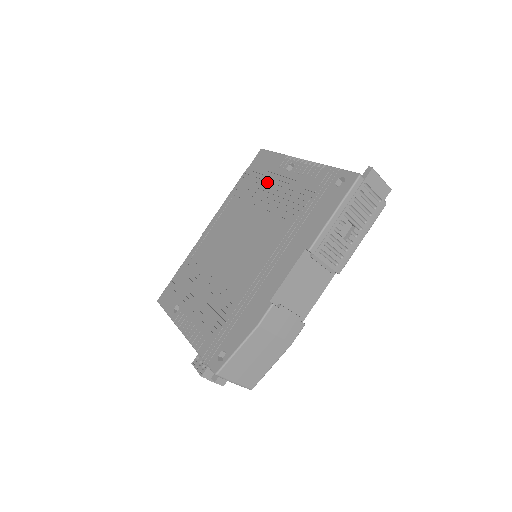
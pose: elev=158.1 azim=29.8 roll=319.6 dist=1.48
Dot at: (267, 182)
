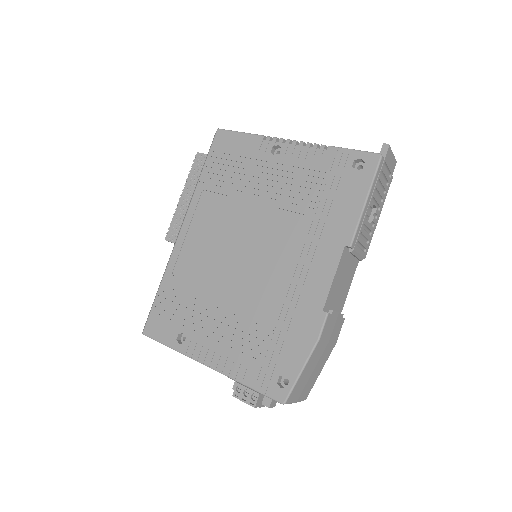
Dot at: (249, 170)
